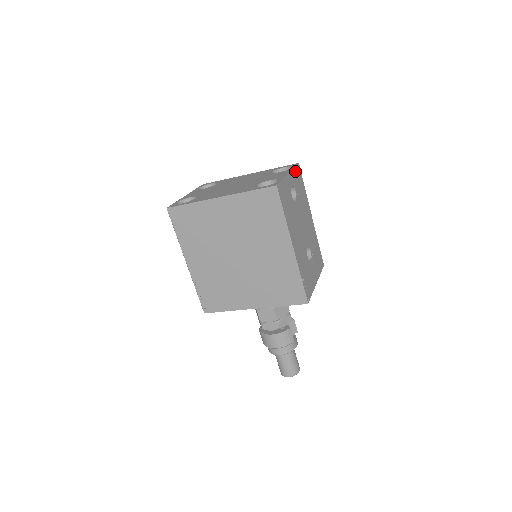
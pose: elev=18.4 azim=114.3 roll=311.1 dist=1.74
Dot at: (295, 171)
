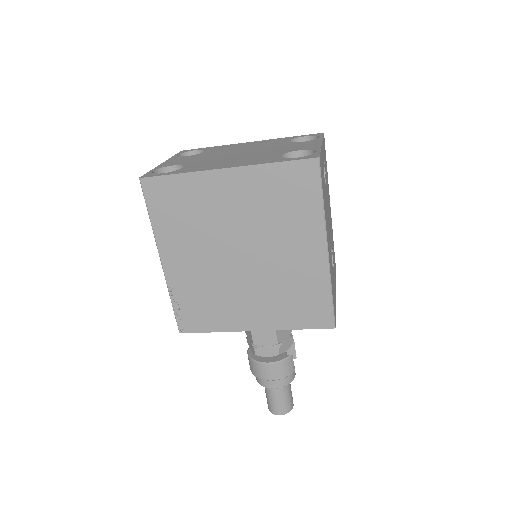
Dot at: (323, 142)
